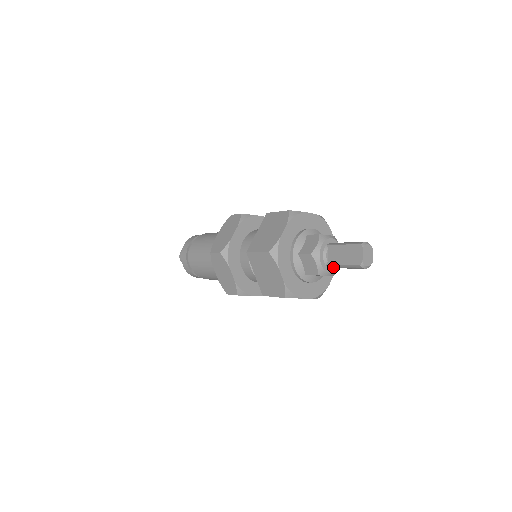
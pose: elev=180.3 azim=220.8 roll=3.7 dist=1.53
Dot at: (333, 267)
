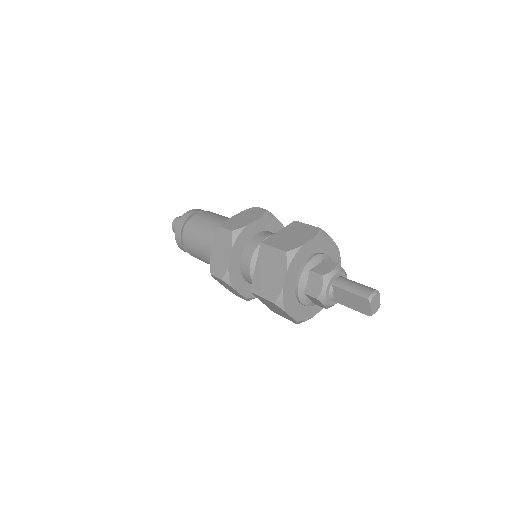
Dot at: (340, 302)
